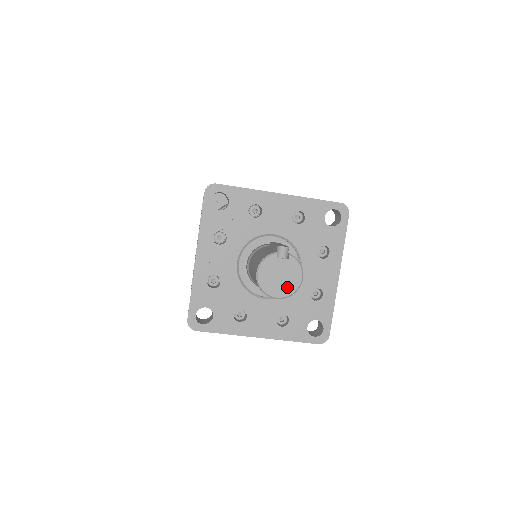
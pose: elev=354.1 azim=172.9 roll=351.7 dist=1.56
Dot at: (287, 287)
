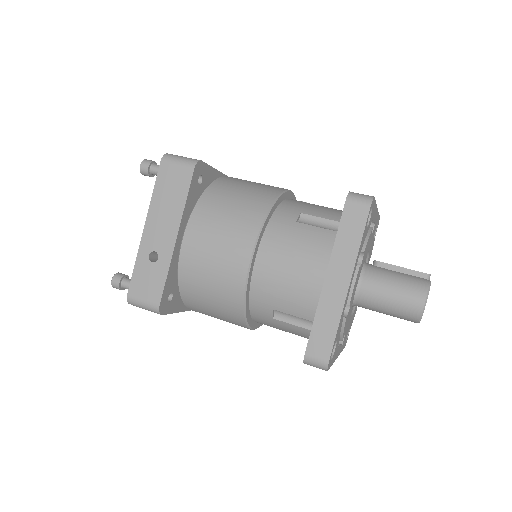
Dot at: occluded
